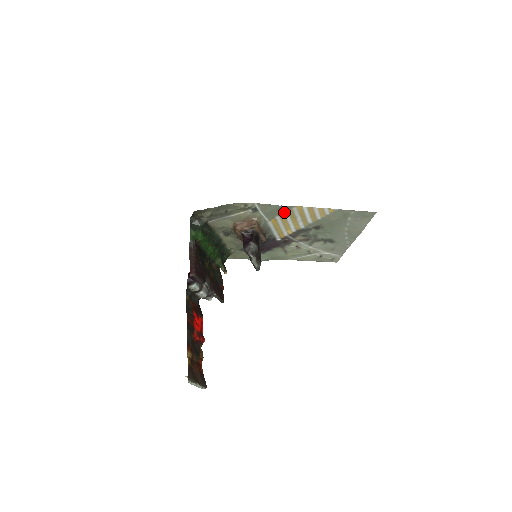
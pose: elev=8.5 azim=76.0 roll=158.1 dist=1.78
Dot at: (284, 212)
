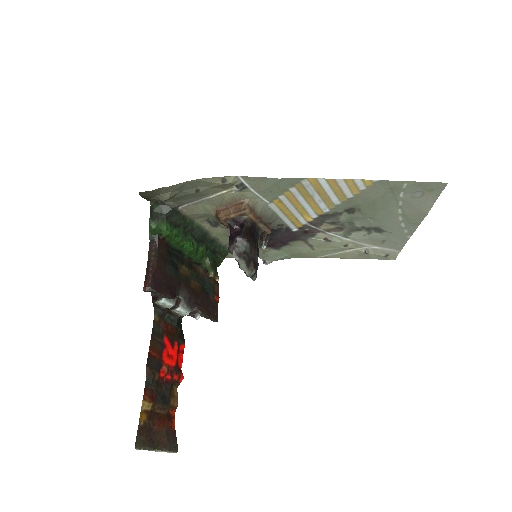
Dot at: (290, 188)
